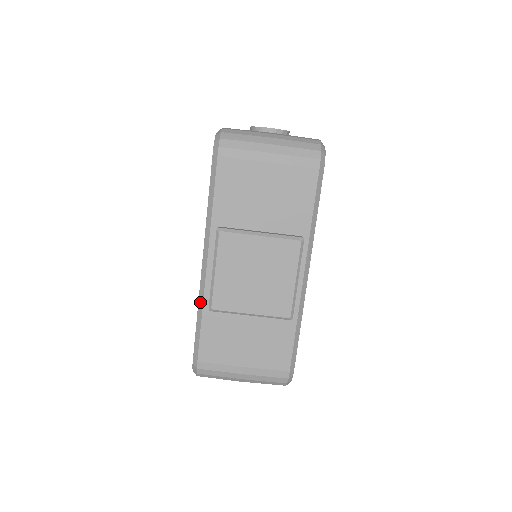
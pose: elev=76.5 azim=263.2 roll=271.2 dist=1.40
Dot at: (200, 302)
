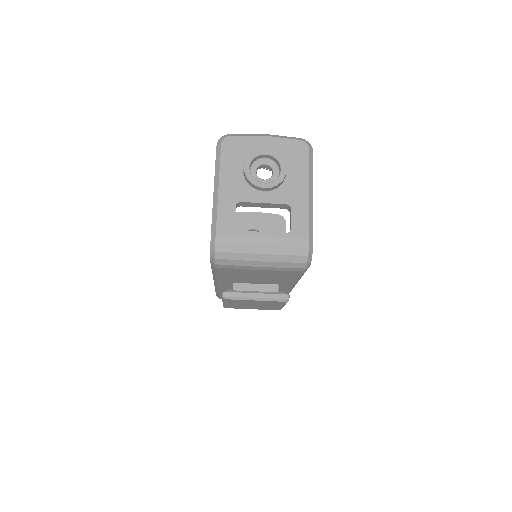
Dot at: (216, 289)
